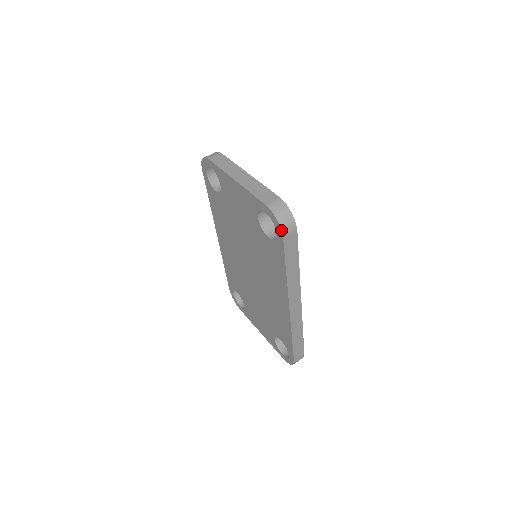
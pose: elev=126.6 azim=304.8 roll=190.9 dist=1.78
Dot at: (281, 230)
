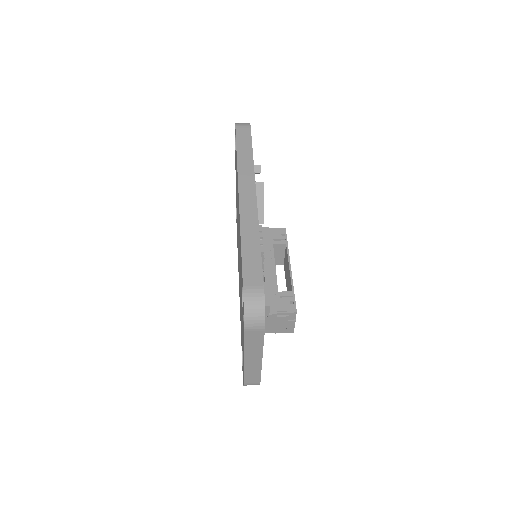
Dot at: (235, 124)
